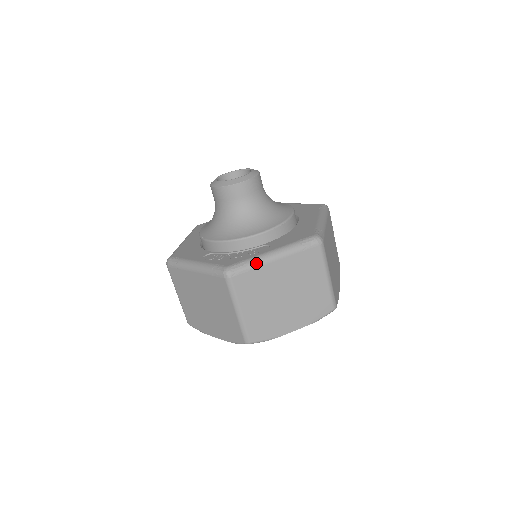
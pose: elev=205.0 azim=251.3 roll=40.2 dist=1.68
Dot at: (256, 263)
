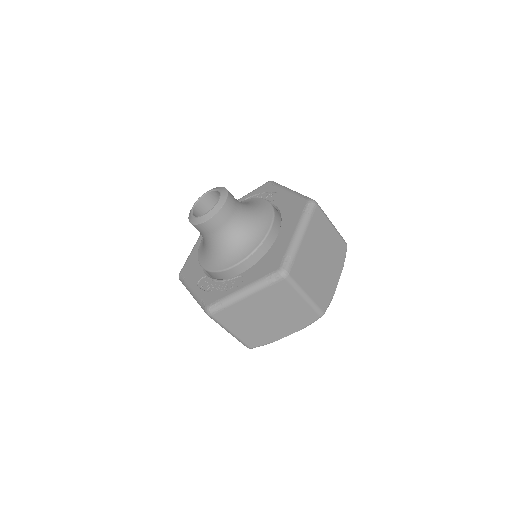
Dot at: (229, 302)
